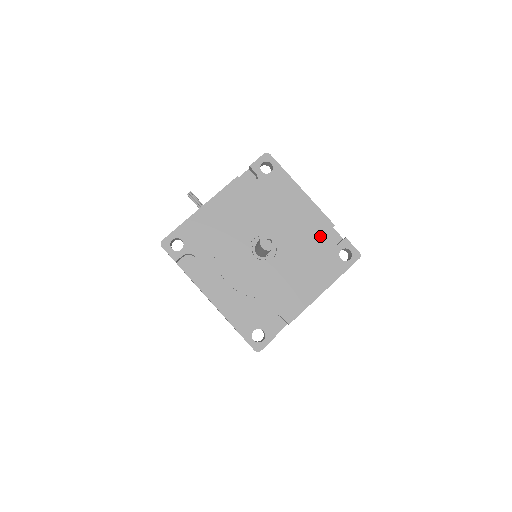
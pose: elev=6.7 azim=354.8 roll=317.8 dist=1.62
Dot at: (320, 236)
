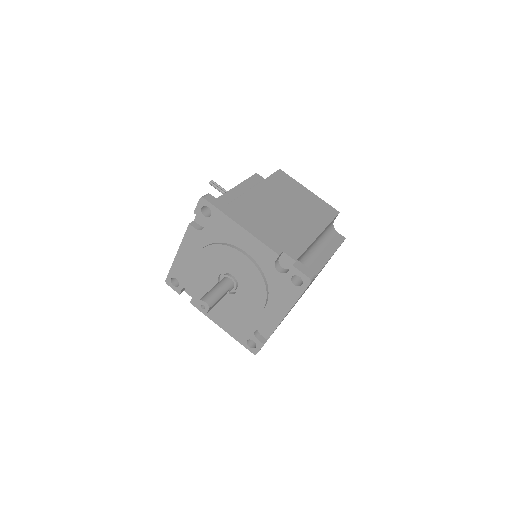
Dot at: (270, 266)
